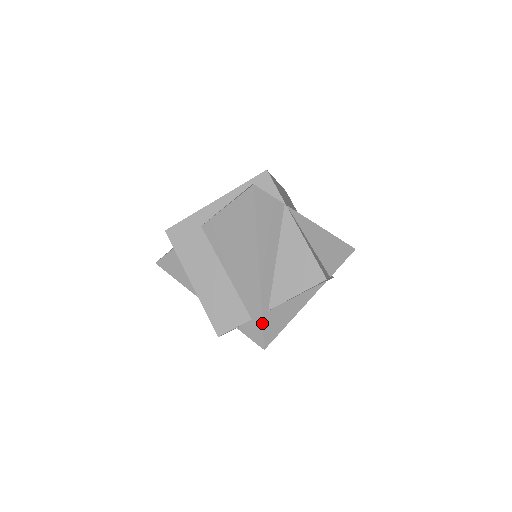
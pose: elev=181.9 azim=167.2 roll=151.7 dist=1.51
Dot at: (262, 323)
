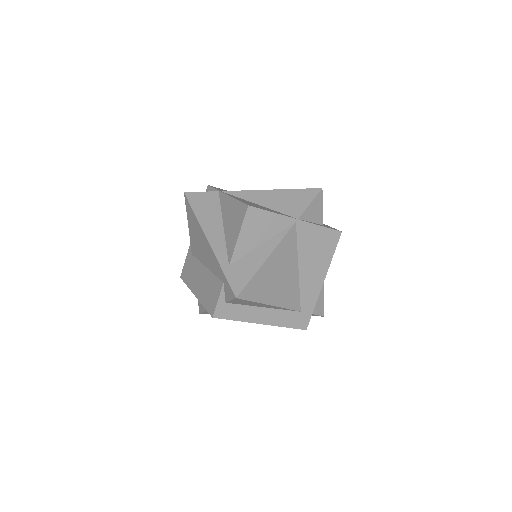
Dot at: (225, 277)
